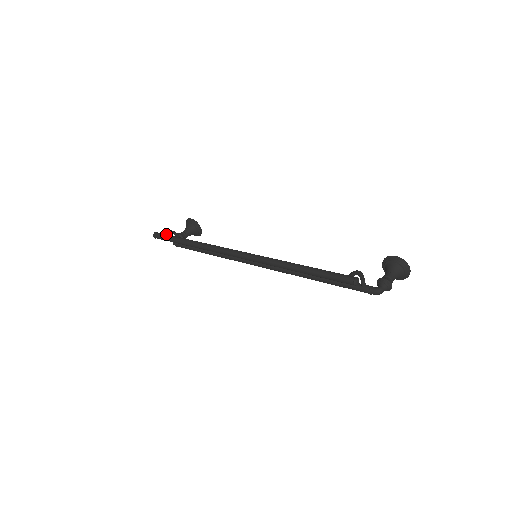
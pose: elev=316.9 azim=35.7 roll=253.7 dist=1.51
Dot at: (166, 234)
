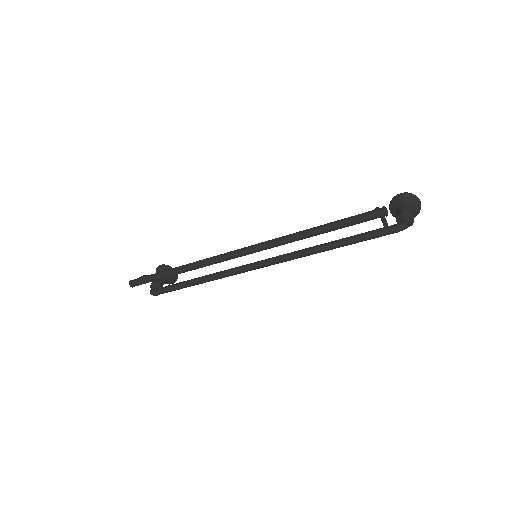
Dot at: (145, 276)
